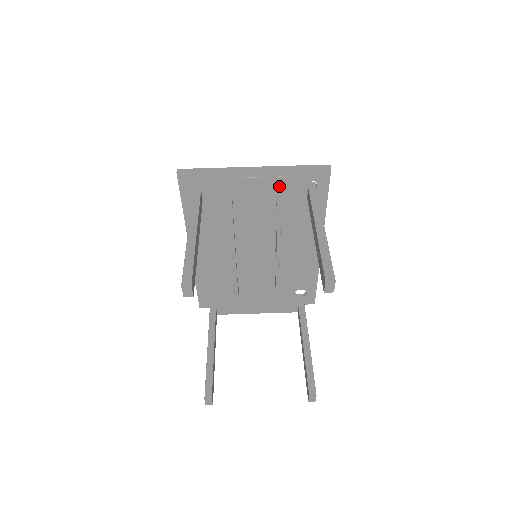
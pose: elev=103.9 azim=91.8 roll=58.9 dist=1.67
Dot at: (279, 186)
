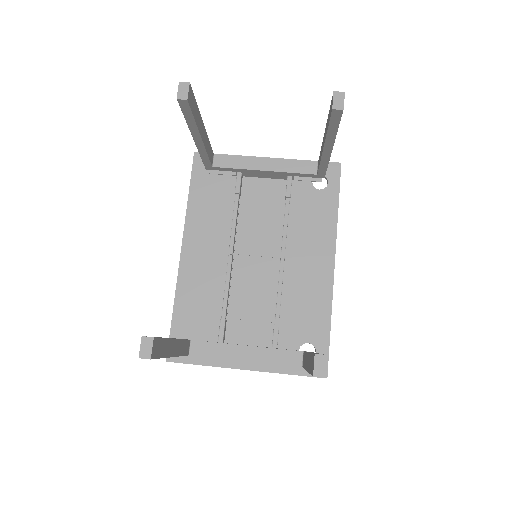
Dot at: (290, 160)
